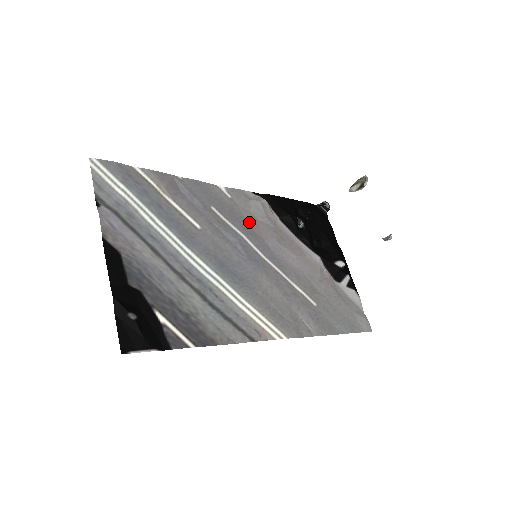
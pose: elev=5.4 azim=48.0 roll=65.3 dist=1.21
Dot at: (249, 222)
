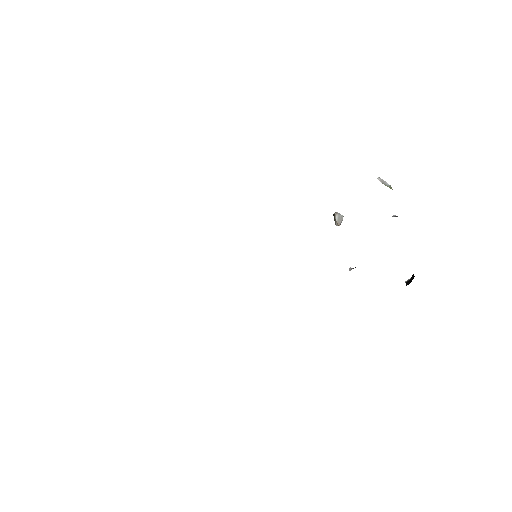
Dot at: occluded
